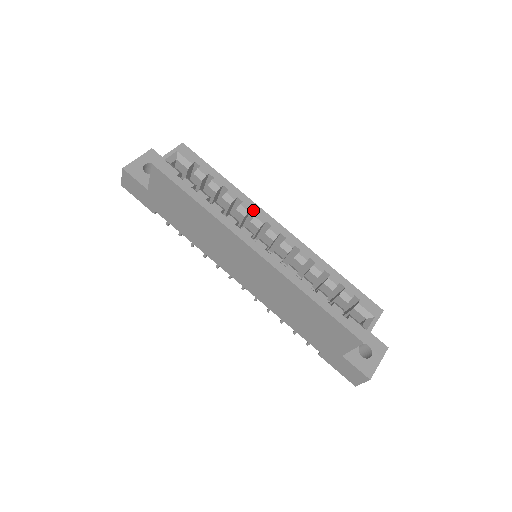
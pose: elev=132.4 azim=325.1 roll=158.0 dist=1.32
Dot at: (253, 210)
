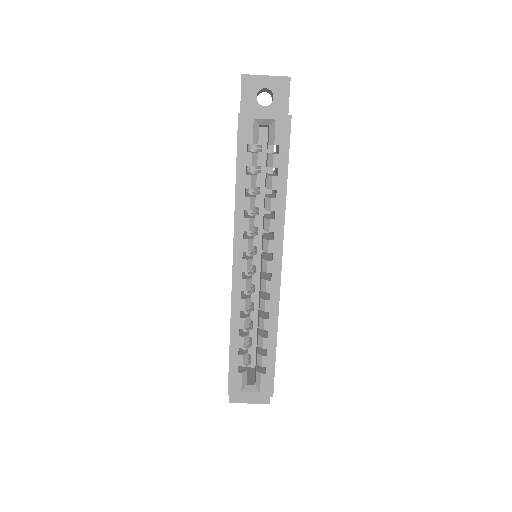
Dot at: (274, 234)
